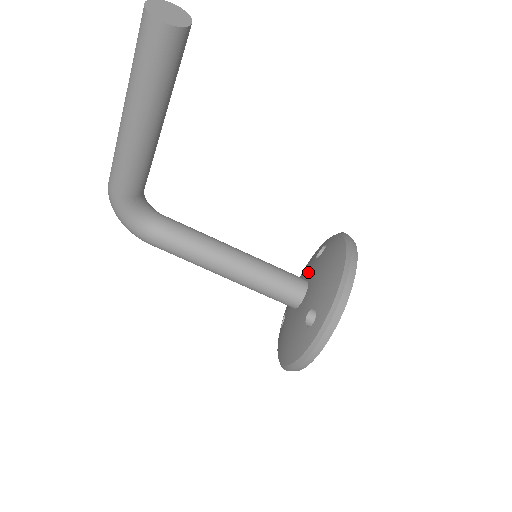
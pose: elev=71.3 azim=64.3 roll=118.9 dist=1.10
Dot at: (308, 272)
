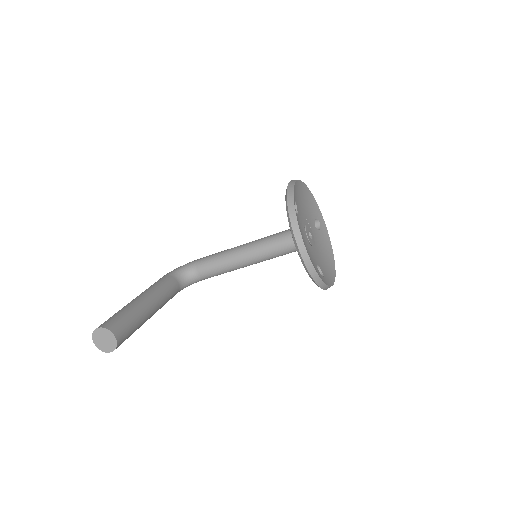
Dot at: occluded
